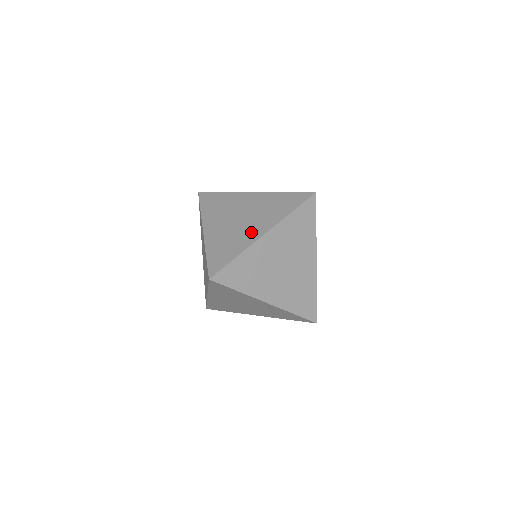
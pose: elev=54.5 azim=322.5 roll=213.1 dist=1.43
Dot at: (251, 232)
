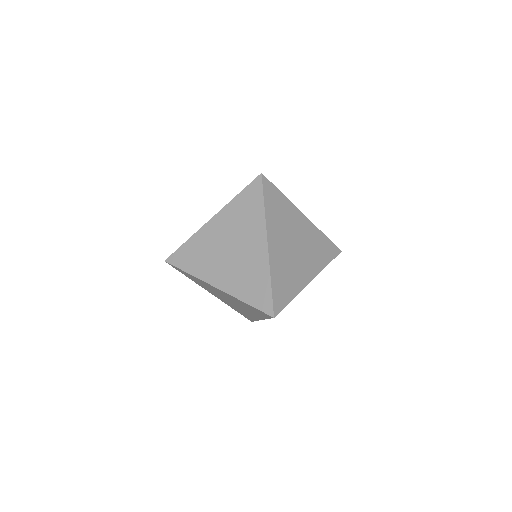
Dot at: (255, 252)
